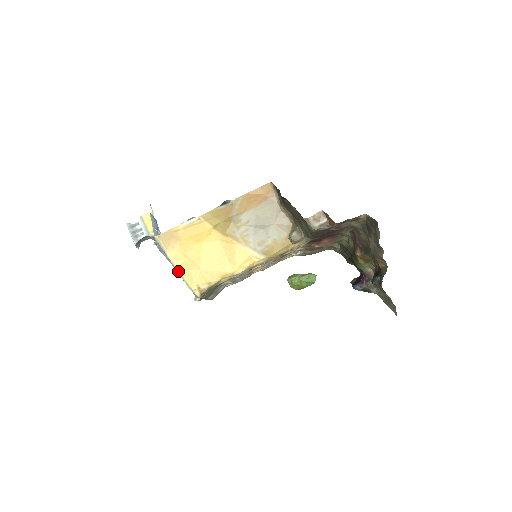
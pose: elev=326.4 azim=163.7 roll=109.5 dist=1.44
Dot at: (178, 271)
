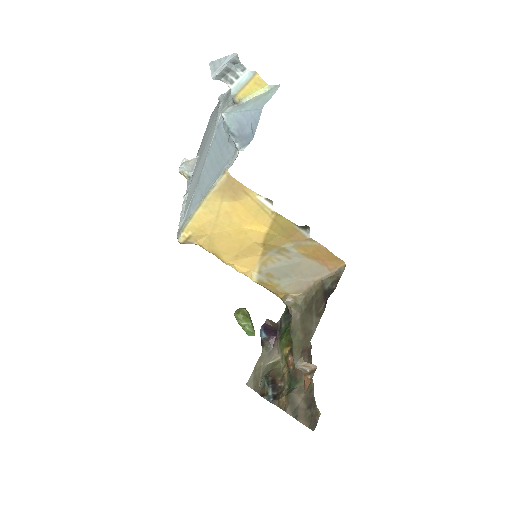
Dot at: (196, 211)
